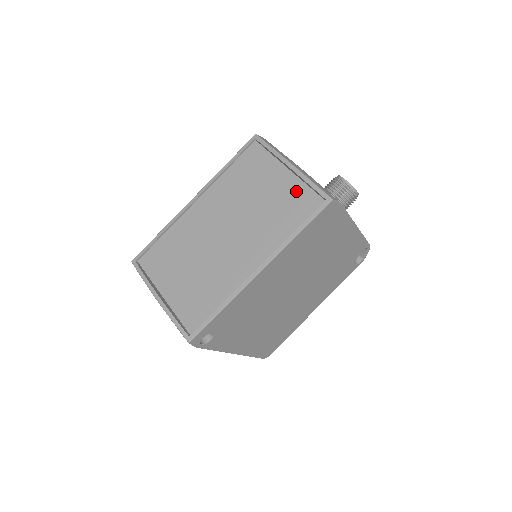
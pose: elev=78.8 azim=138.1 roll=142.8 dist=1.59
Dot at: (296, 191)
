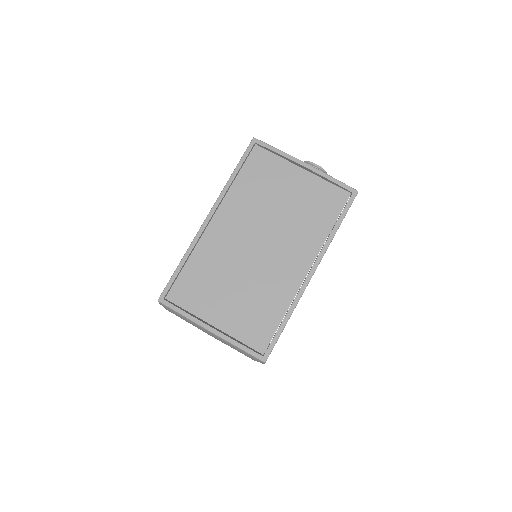
Dot at: (320, 189)
